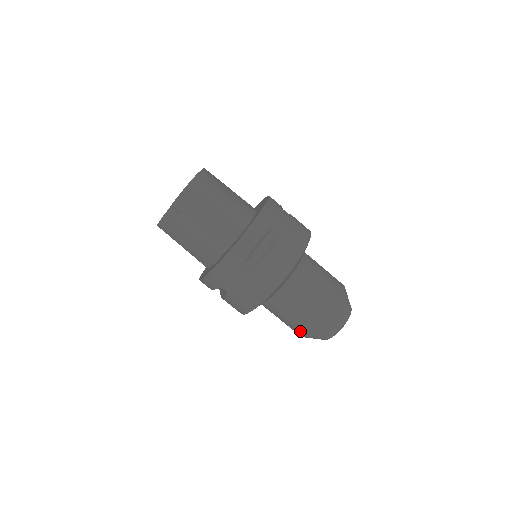
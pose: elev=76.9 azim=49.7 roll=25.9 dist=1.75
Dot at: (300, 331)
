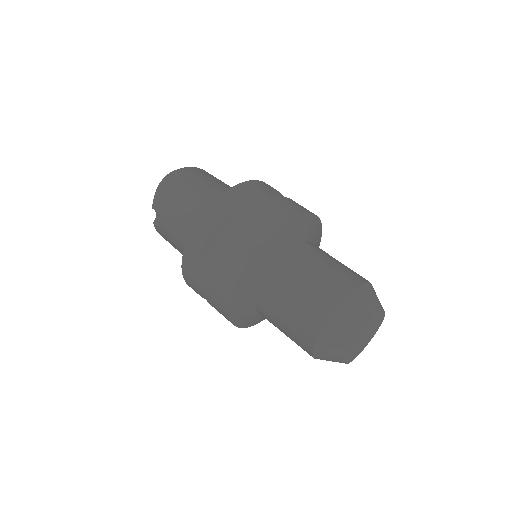
Dot at: (303, 348)
